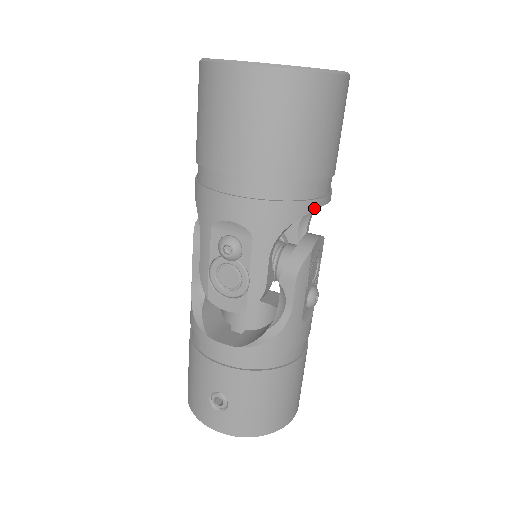
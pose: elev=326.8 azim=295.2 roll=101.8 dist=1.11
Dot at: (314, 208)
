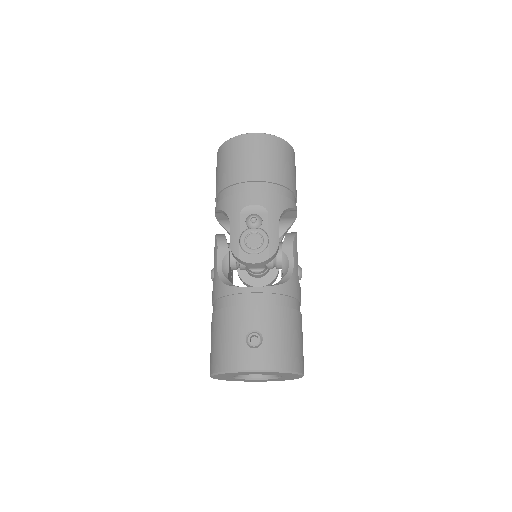
Dot at: (294, 207)
